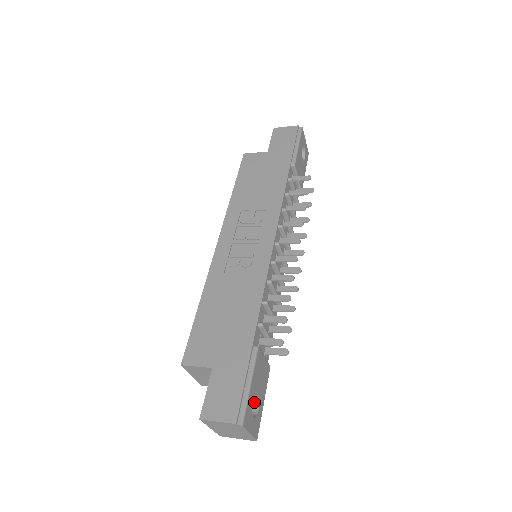
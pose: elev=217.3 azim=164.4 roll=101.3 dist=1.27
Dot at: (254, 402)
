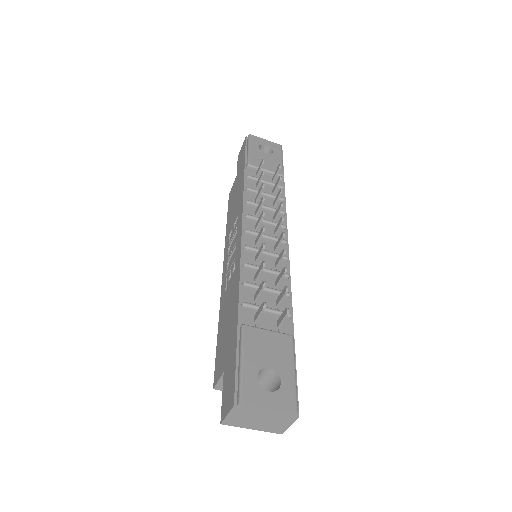
Dot at: (276, 378)
